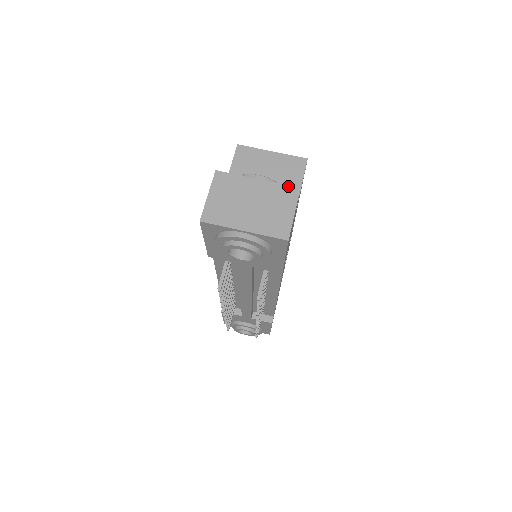
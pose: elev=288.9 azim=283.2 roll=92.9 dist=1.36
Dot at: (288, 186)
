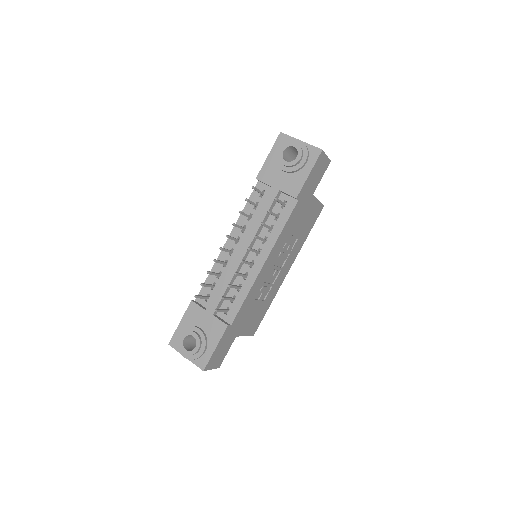
Dot at: occluded
